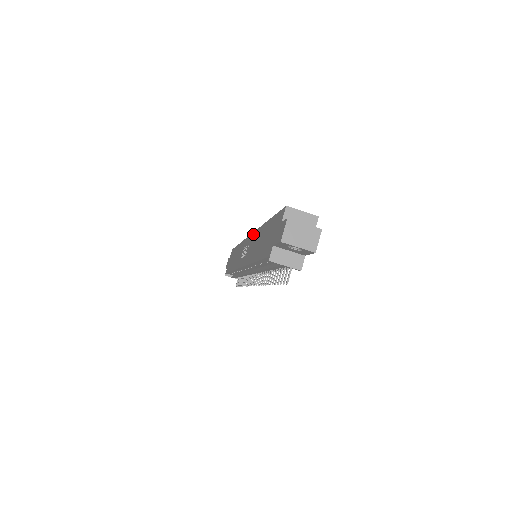
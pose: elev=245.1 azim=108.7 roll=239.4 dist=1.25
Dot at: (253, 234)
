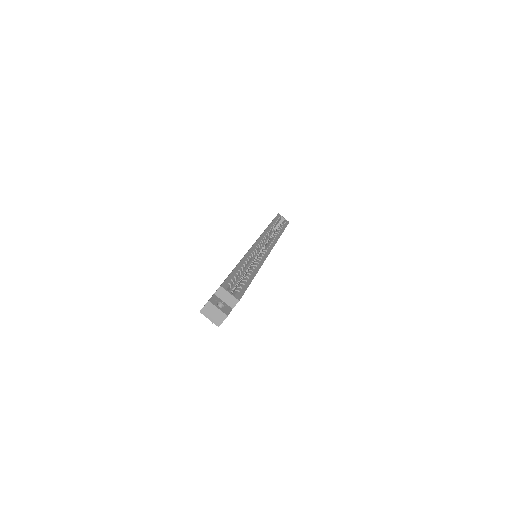
Dot at: occluded
